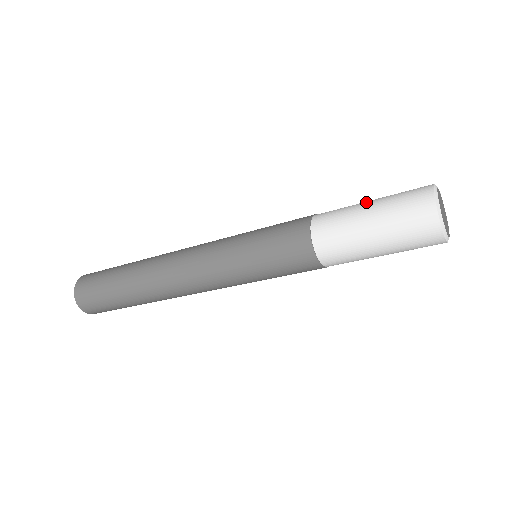
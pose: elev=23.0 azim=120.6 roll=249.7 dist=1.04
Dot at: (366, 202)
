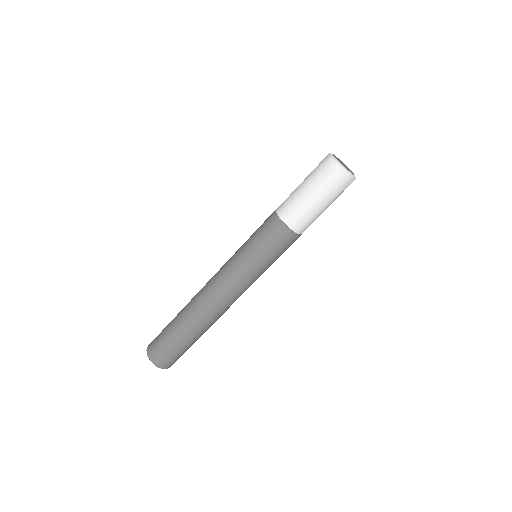
Dot at: occluded
